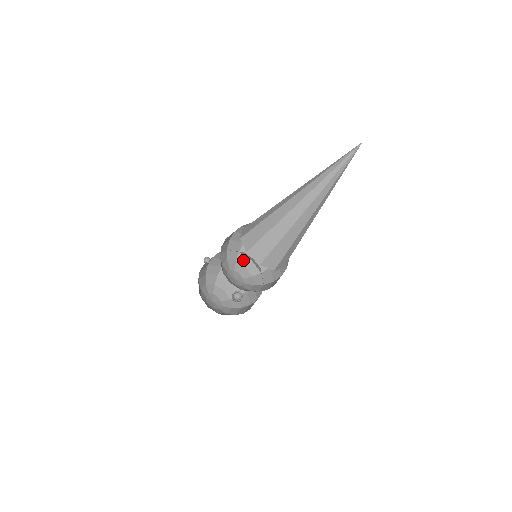
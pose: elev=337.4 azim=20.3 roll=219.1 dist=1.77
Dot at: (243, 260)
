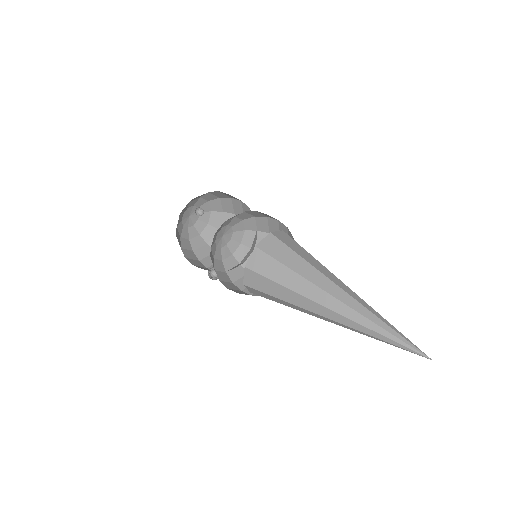
Dot at: (244, 216)
